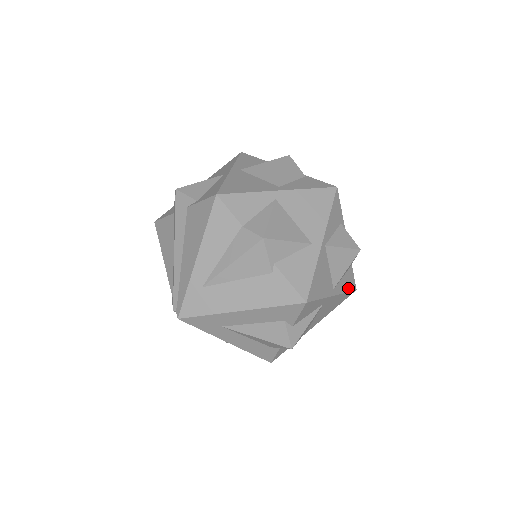
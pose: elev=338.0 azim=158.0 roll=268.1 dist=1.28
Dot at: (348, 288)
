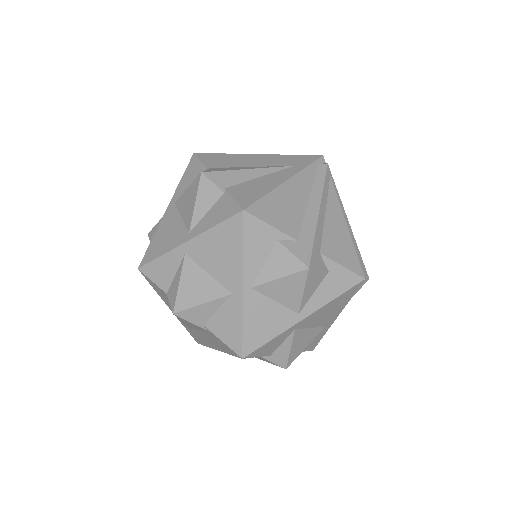
Dot at: (339, 291)
